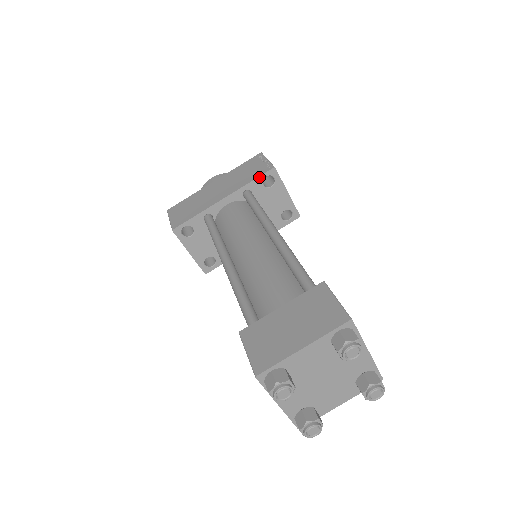
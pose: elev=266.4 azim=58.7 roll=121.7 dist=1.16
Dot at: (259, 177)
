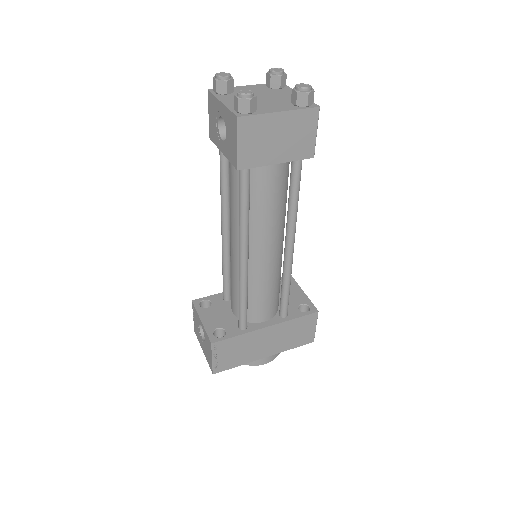
Dot at: occluded
